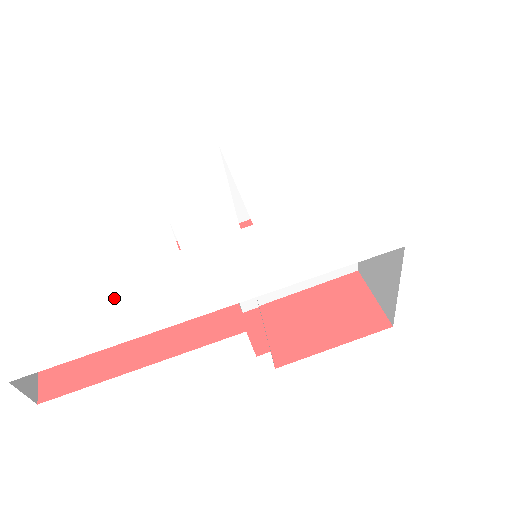
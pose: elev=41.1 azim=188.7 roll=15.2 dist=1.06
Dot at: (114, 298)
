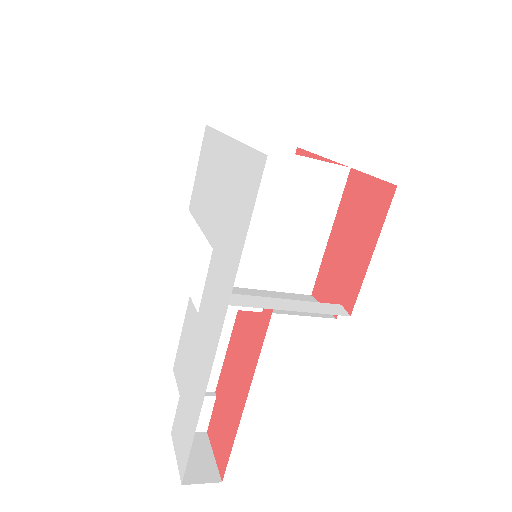
Dot at: (191, 382)
